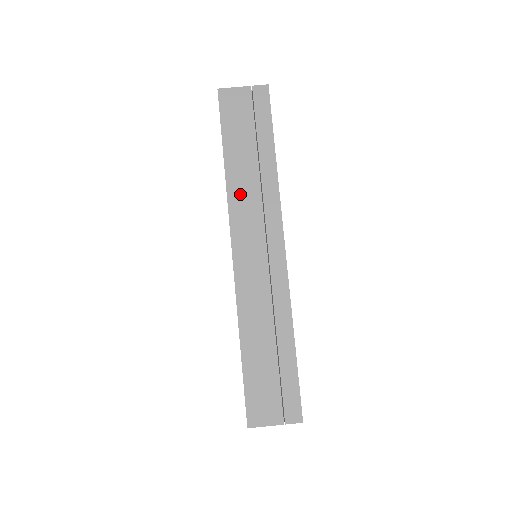
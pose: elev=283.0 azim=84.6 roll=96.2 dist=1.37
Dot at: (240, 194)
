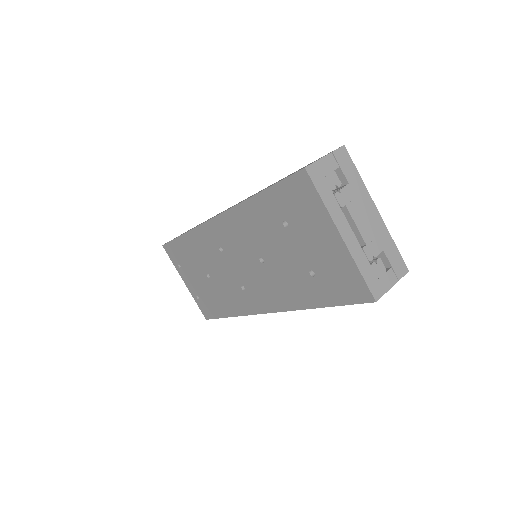
Dot at: occluded
